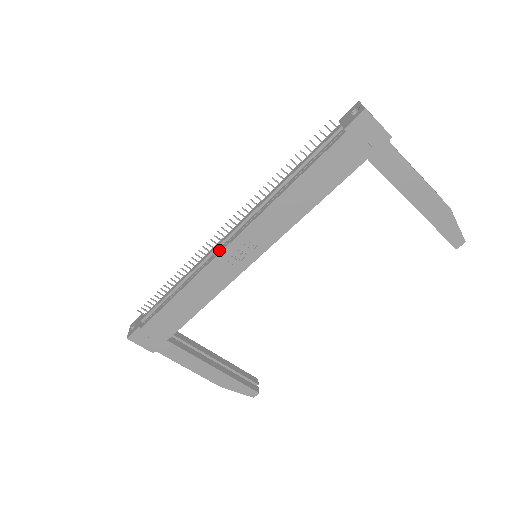
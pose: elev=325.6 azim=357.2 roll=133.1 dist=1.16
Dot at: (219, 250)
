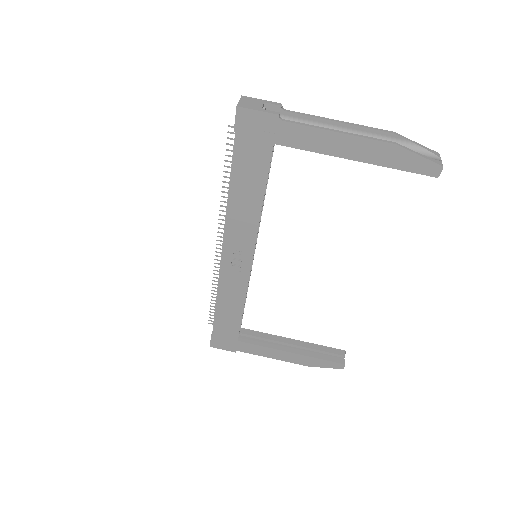
Dot at: (222, 263)
